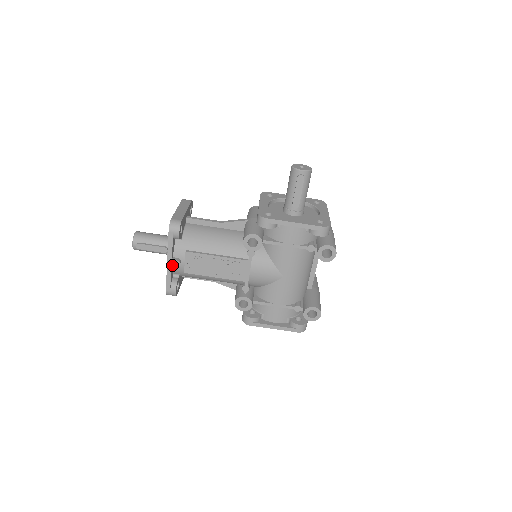
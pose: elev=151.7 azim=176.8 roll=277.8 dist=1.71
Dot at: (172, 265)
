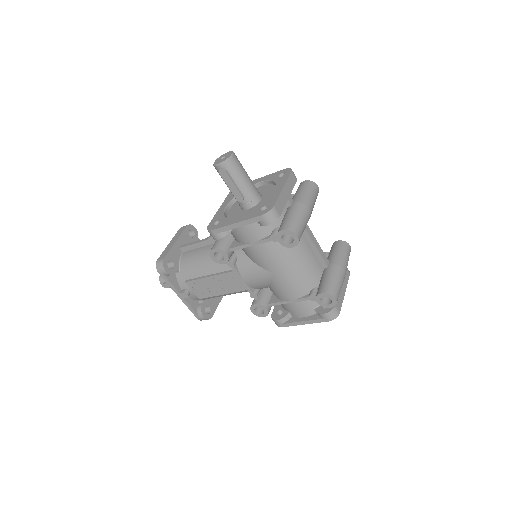
Dot at: (183, 297)
